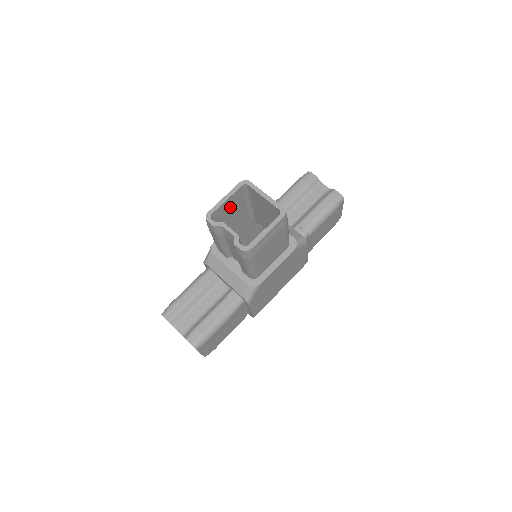
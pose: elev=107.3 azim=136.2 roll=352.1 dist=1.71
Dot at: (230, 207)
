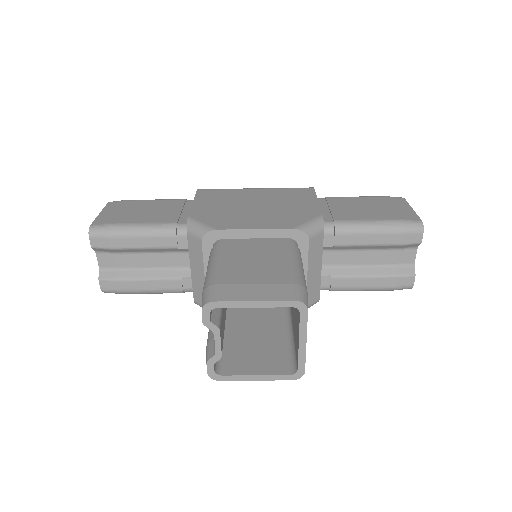
Dot at: occluded
